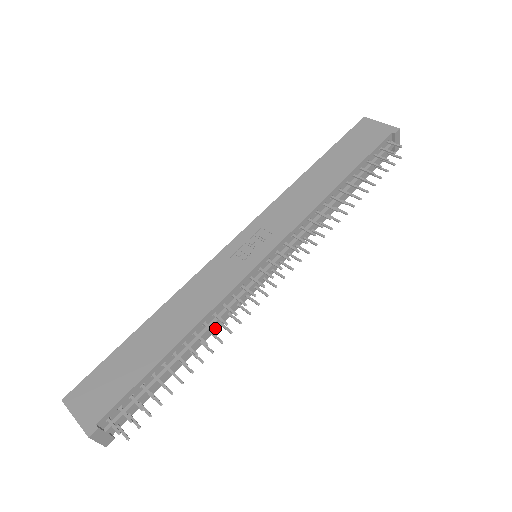
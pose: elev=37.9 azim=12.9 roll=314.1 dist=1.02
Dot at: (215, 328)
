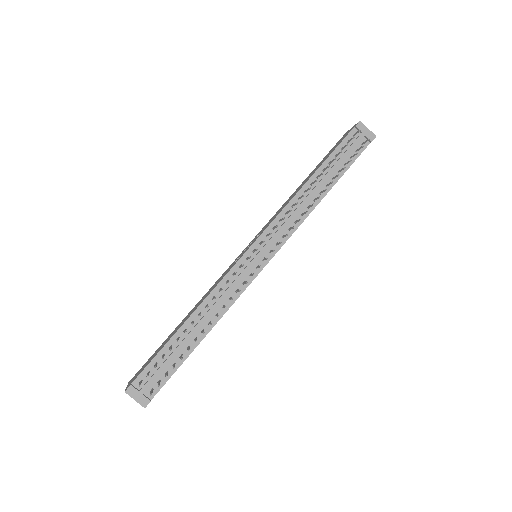
Dot at: (222, 312)
